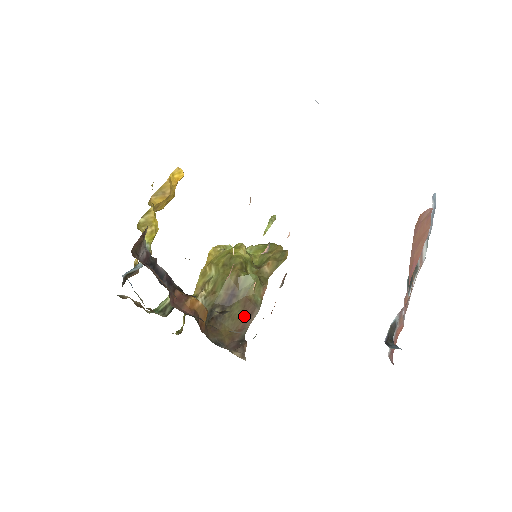
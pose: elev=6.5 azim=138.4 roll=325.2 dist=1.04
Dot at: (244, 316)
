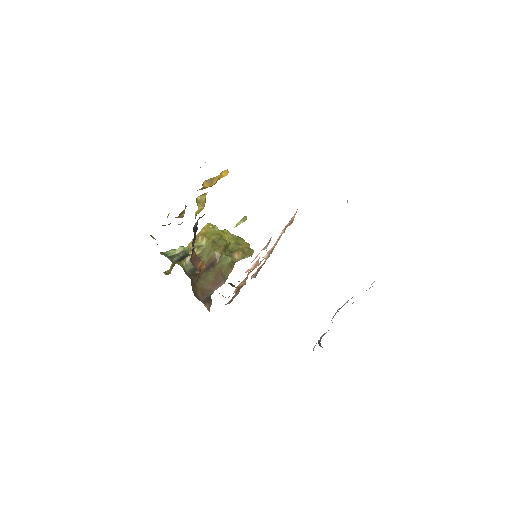
Dot at: (214, 282)
